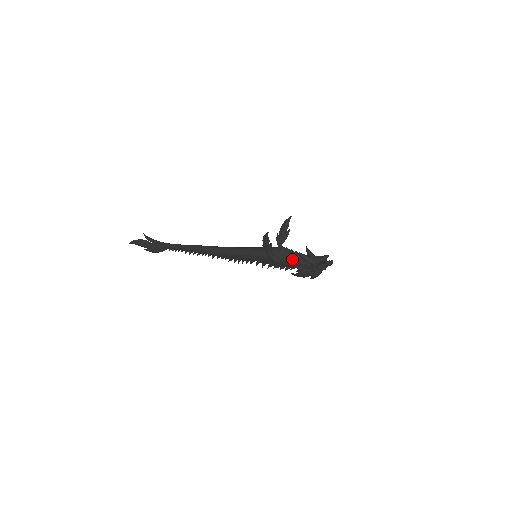
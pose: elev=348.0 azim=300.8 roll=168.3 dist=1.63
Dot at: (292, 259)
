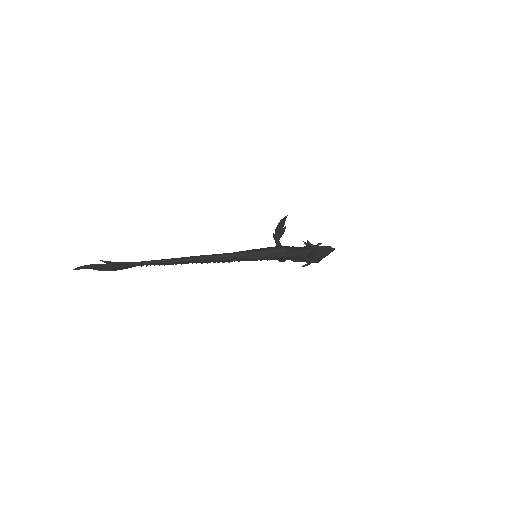
Dot at: (299, 256)
